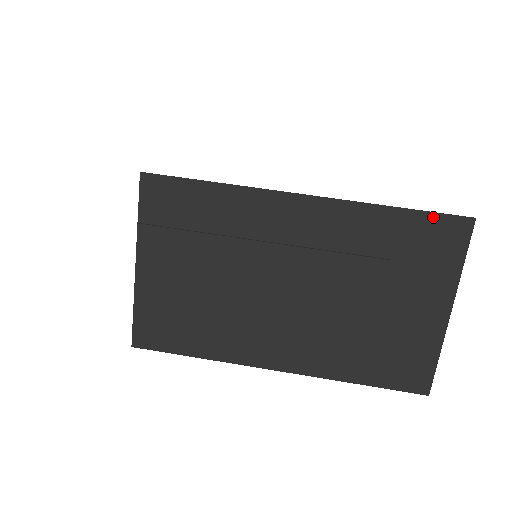
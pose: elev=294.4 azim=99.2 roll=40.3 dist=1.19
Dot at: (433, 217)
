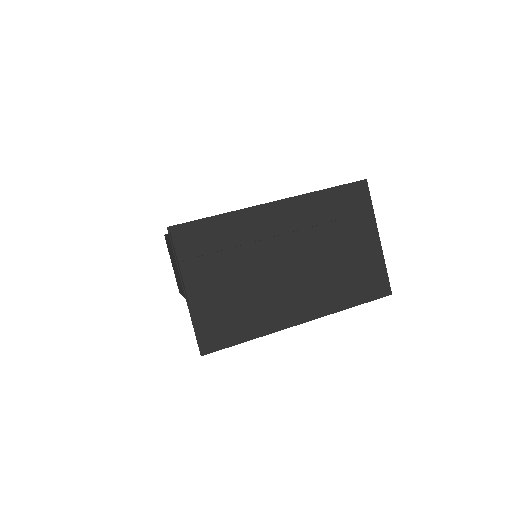
Dot at: (346, 187)
